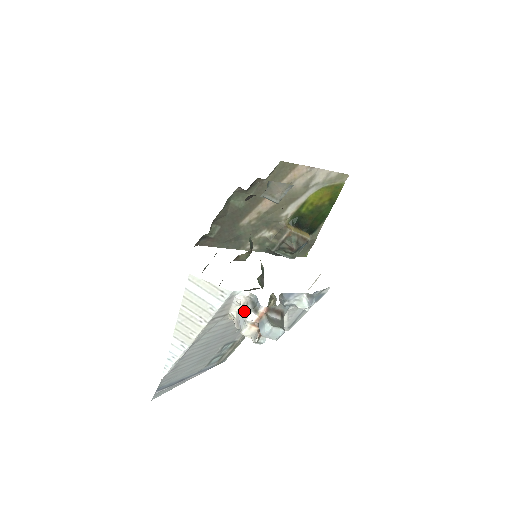
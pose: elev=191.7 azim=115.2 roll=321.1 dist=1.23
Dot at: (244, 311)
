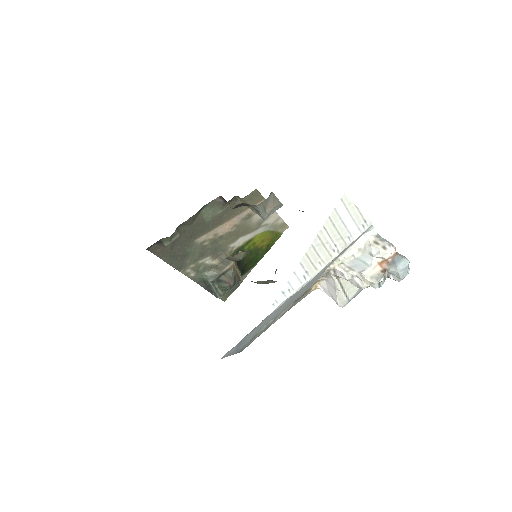
Dot at: (380, 245)
